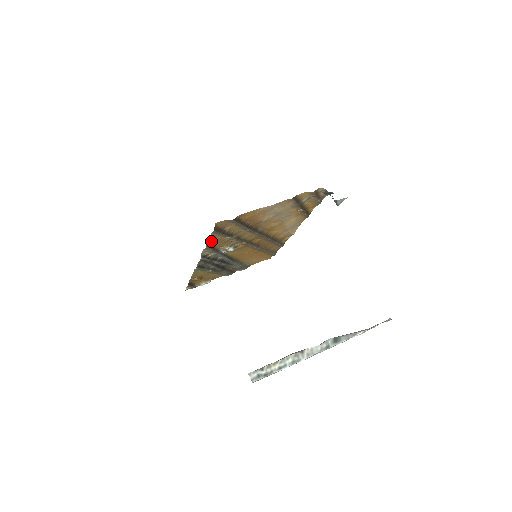
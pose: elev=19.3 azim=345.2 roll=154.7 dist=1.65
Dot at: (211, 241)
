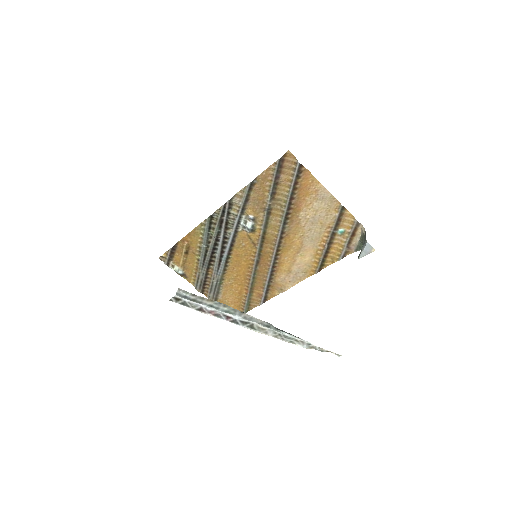
Dot at: (259, 181)
